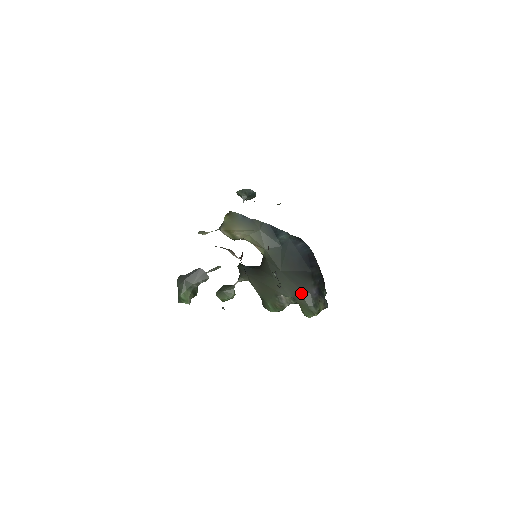
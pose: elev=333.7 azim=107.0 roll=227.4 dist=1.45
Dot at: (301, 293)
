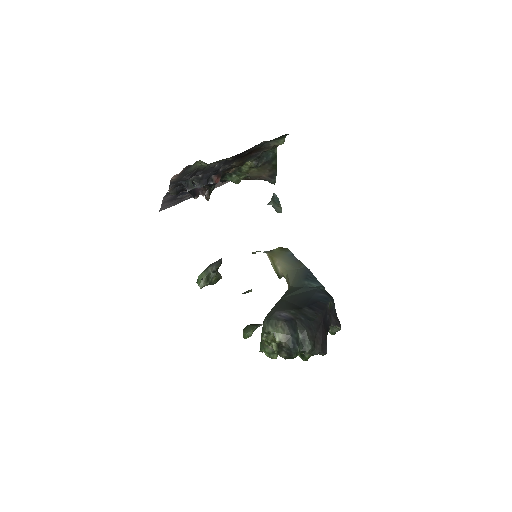
Dot at: (271, 310)
